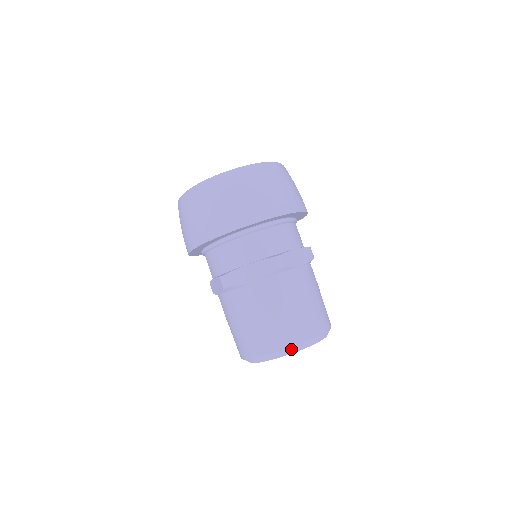
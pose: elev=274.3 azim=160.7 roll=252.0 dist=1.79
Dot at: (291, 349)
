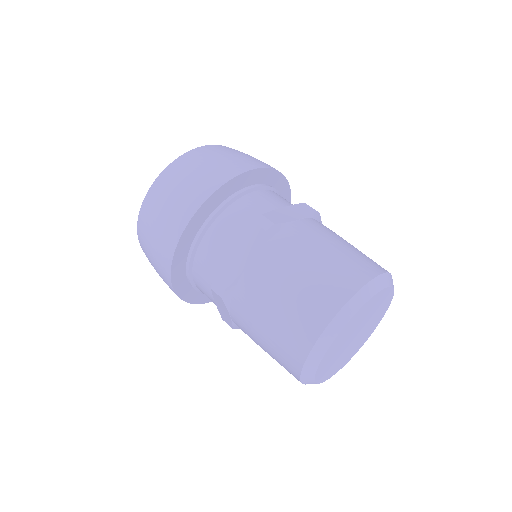
Dot at: (385, 277)
